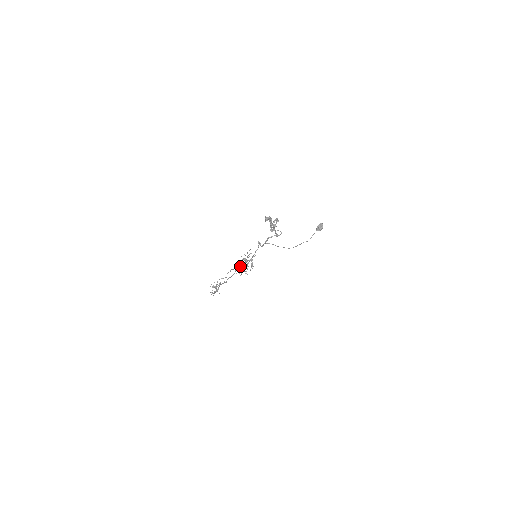
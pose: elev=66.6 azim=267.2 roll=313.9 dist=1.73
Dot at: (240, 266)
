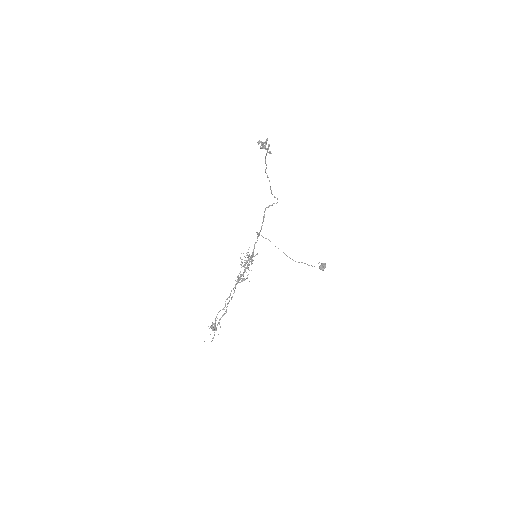
Dot at: (240, 276)
